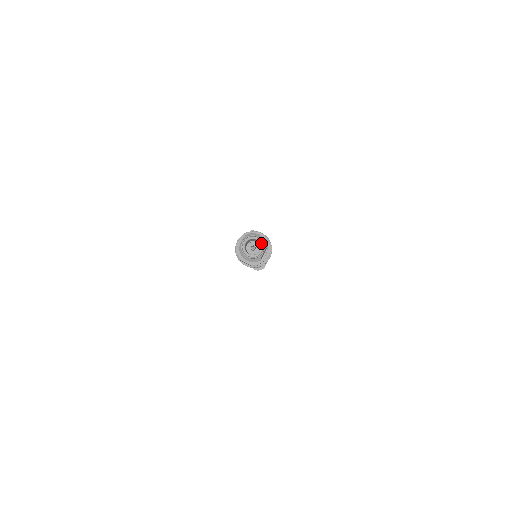
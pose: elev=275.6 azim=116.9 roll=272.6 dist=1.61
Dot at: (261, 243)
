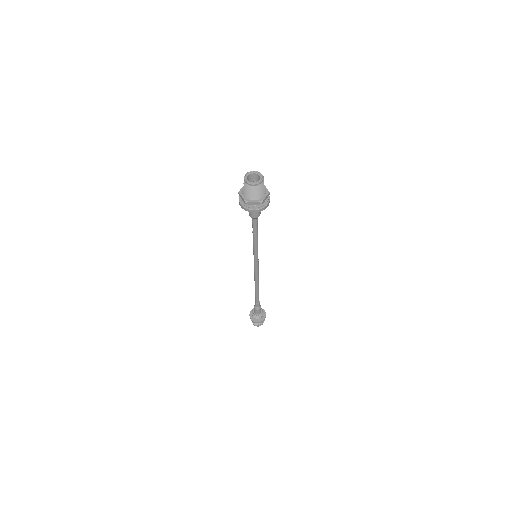
Dot at: (259, 173)
